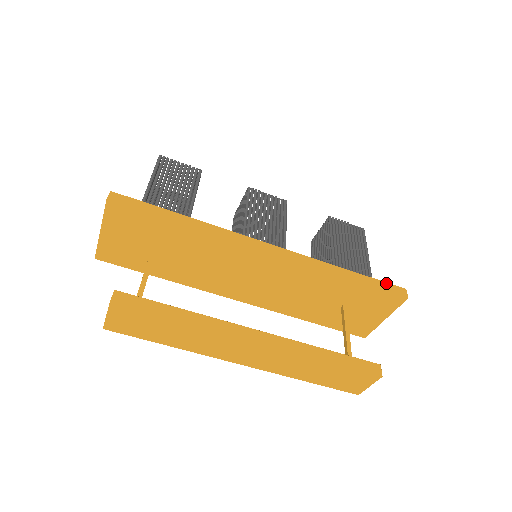
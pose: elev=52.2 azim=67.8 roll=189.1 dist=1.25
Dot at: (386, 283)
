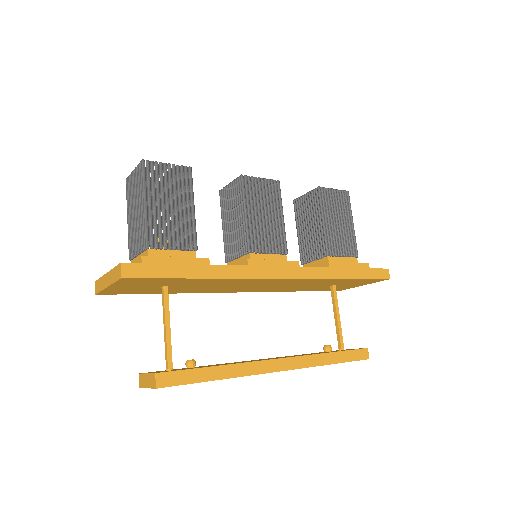
Dot at: (374, 269)
